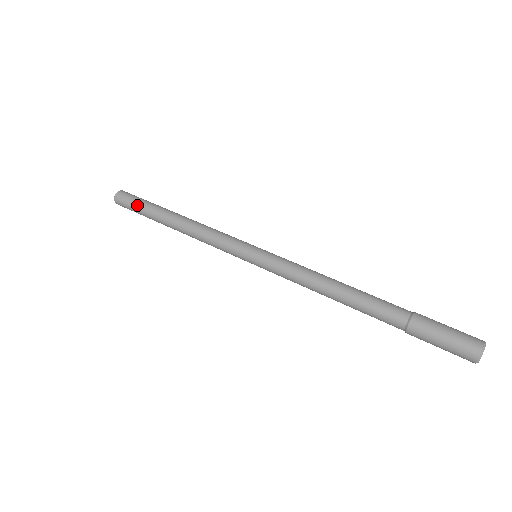
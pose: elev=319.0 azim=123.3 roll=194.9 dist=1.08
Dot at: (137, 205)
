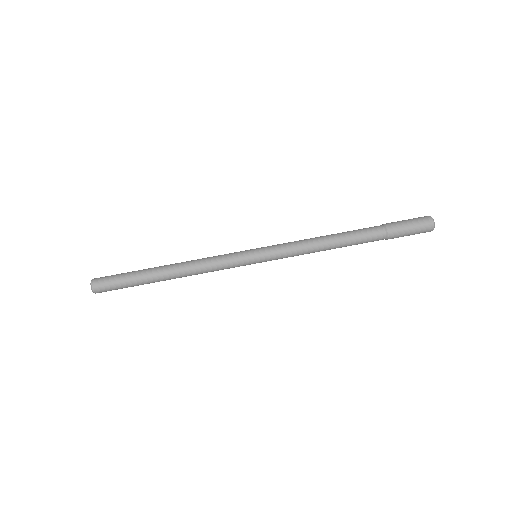
Dot at: (123, 280)
